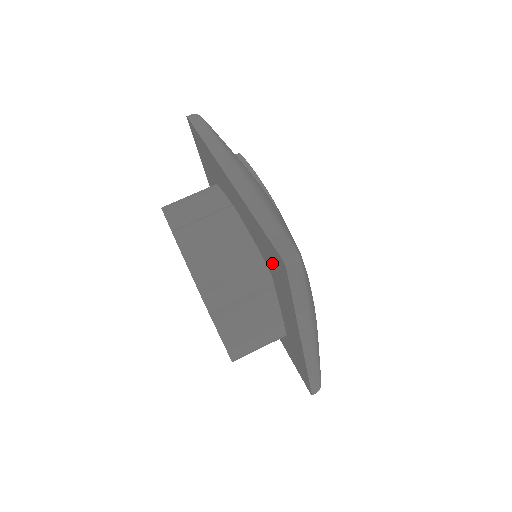
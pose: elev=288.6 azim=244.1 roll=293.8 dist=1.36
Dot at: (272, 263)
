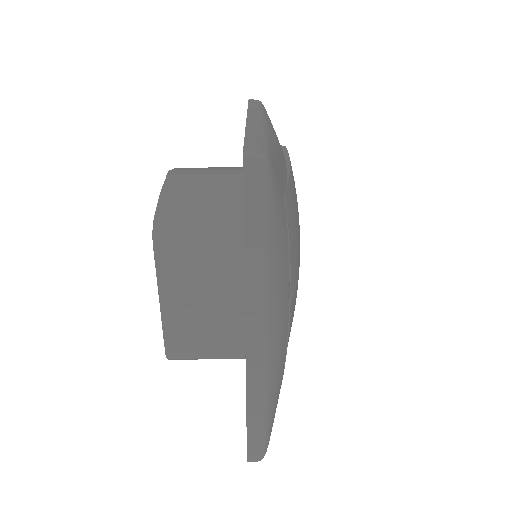
Dot at: occluded
